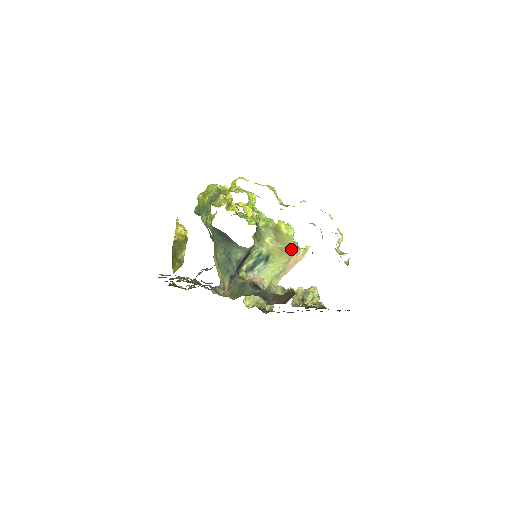
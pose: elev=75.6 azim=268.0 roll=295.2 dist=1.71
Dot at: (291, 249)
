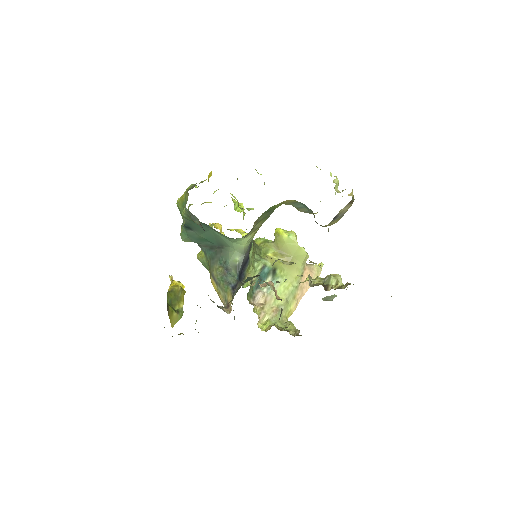
Dot at: (299, 257)
